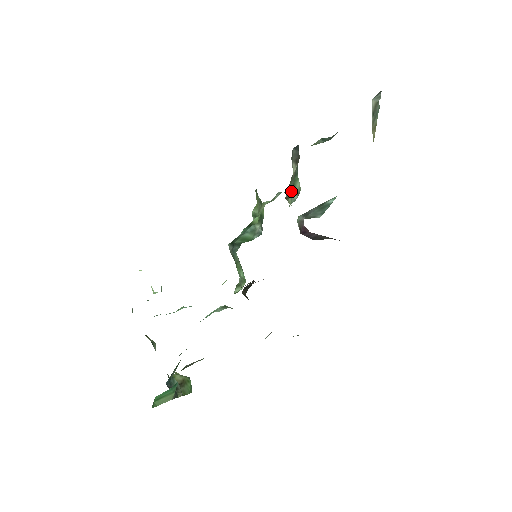
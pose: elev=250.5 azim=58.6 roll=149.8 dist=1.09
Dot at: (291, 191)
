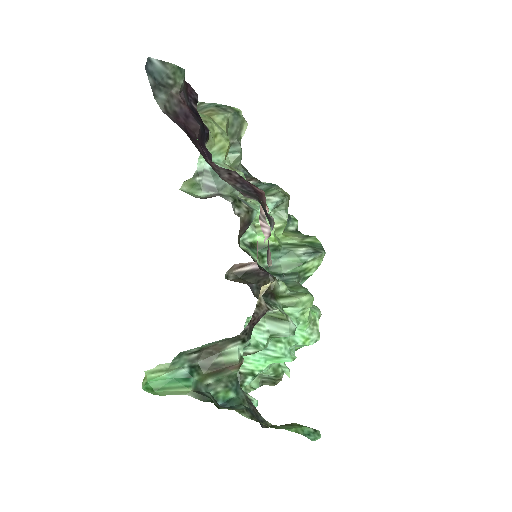
Dot at: occluded
